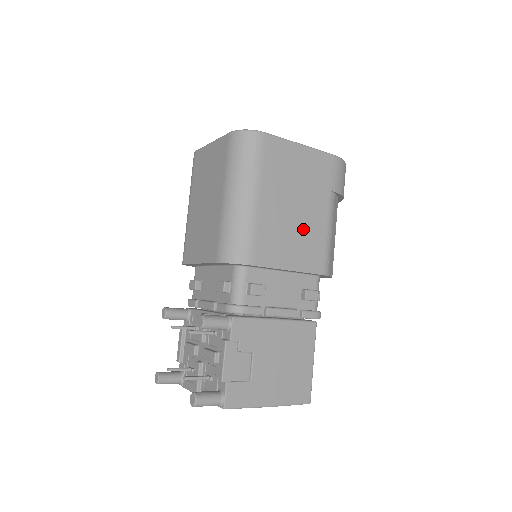
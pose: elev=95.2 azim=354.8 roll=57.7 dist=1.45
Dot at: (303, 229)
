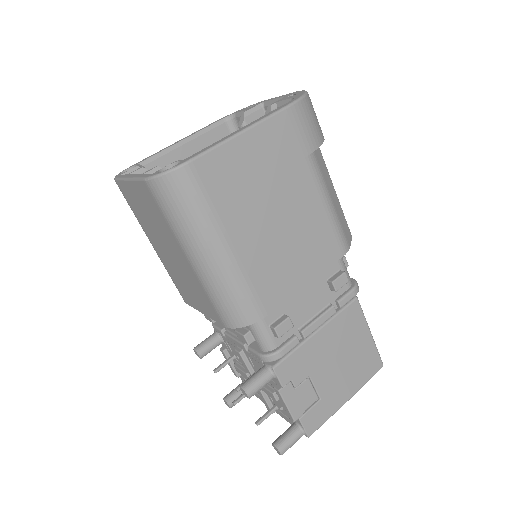
Dot at: (298, 230)
